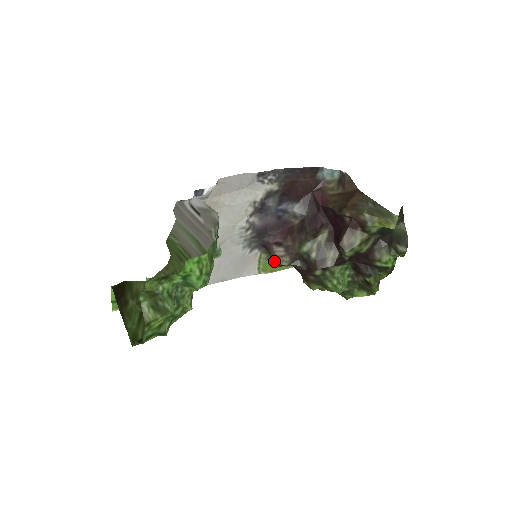
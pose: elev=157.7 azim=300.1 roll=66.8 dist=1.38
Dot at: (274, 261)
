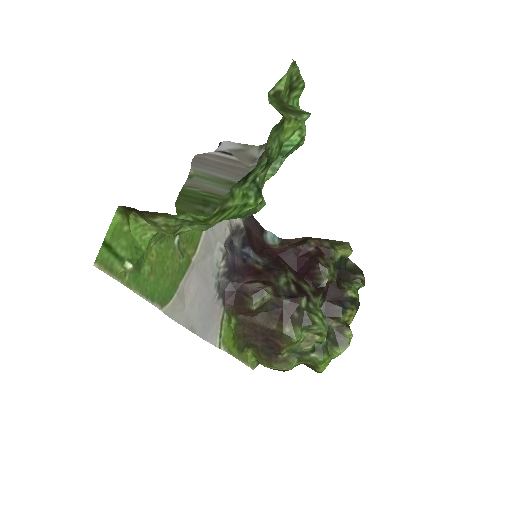
Dot at: (254, 296)
